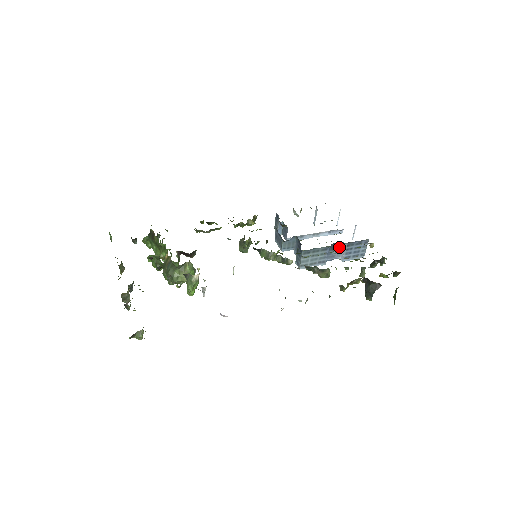
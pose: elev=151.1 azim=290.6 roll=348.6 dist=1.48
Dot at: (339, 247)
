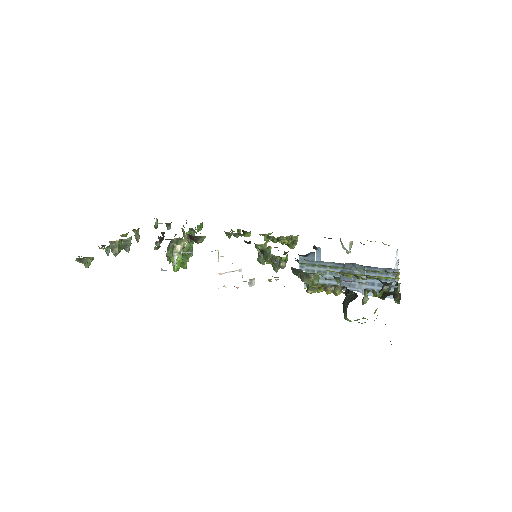
Dot at: (359, 273)
